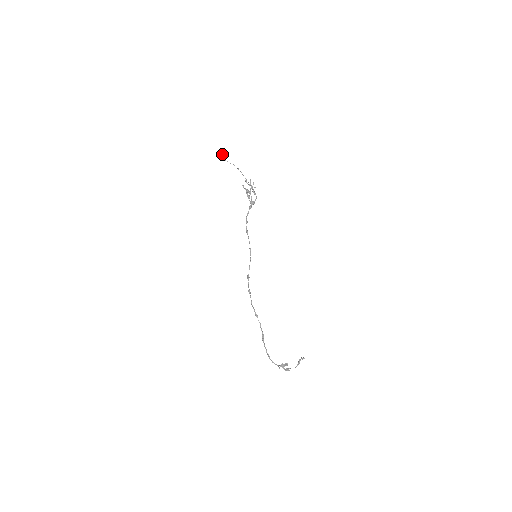
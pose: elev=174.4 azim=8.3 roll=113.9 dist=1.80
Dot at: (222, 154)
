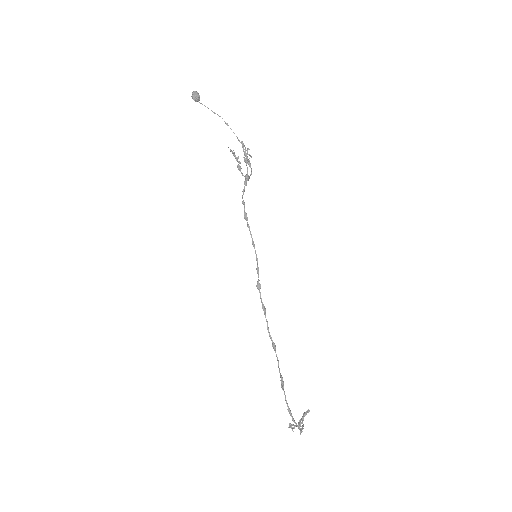
Dot at: (197, 96)
